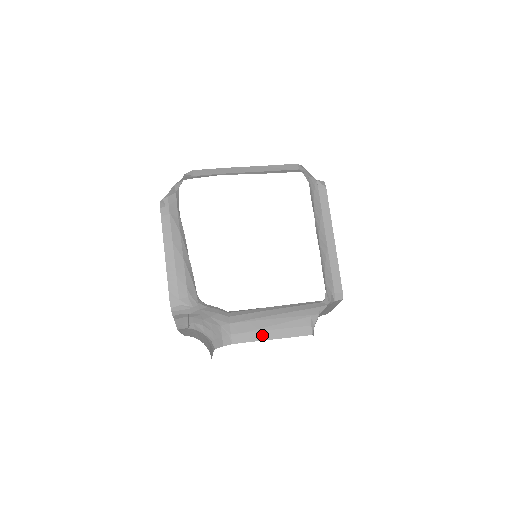
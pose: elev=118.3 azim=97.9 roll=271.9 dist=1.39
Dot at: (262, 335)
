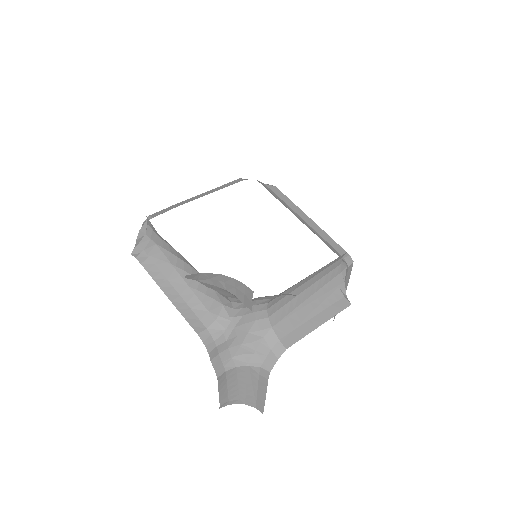
Dot at: (308, 326)
